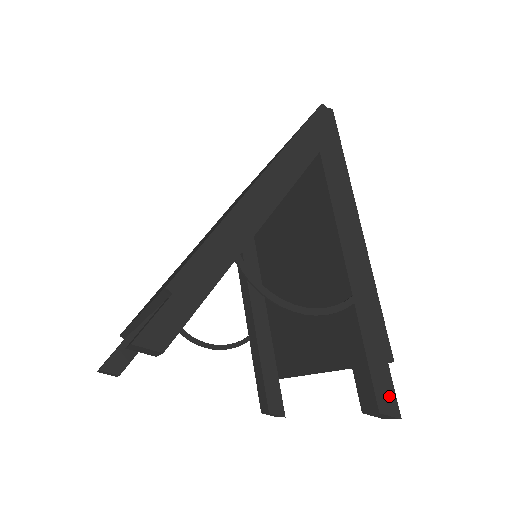
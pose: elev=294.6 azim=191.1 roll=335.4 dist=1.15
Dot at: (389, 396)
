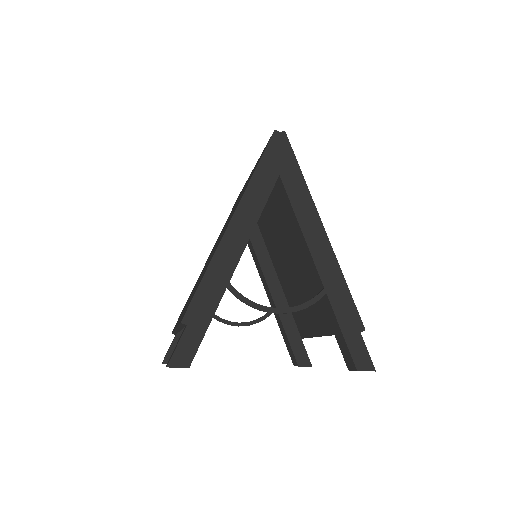
Dot at: (364, 357)
